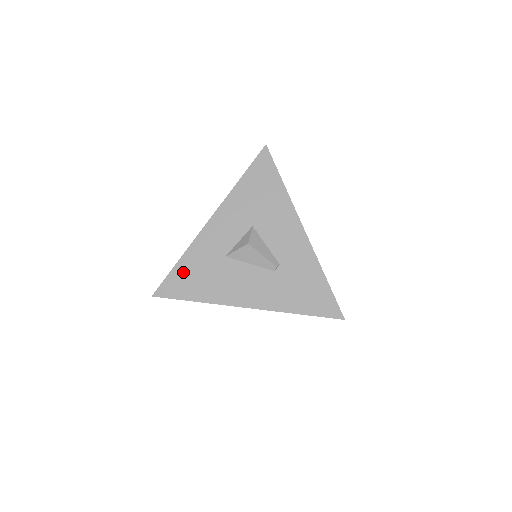
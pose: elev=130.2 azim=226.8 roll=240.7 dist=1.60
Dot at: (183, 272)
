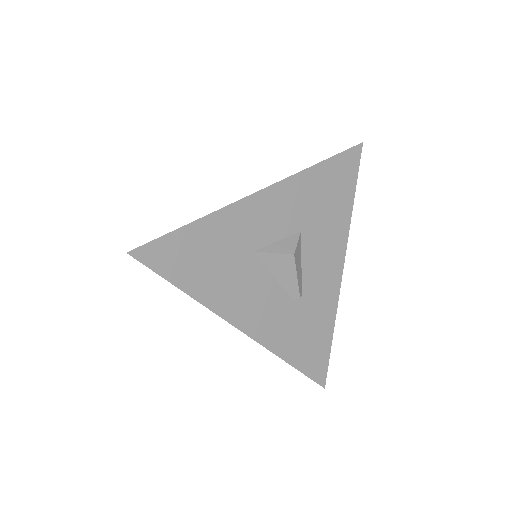
Dot at: (191, 242)
